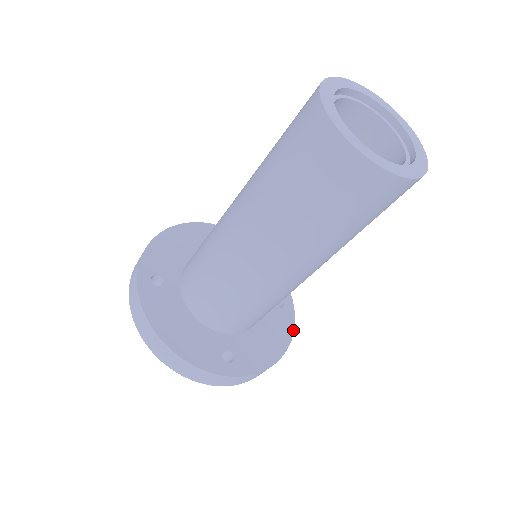
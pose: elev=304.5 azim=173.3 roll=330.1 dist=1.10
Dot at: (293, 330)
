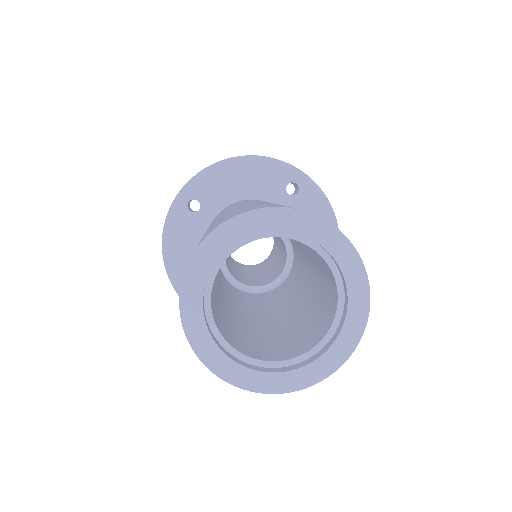
Dot at: (325, 197)
